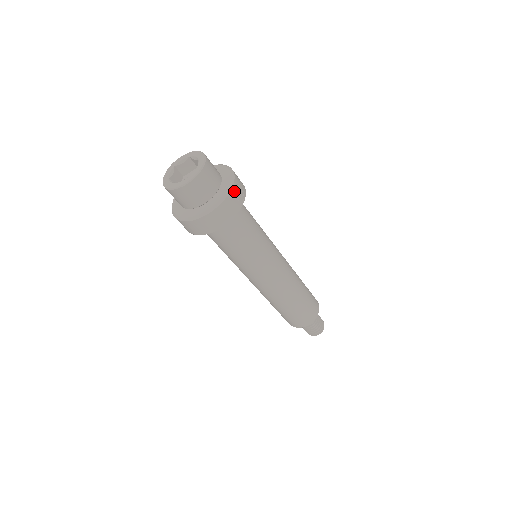
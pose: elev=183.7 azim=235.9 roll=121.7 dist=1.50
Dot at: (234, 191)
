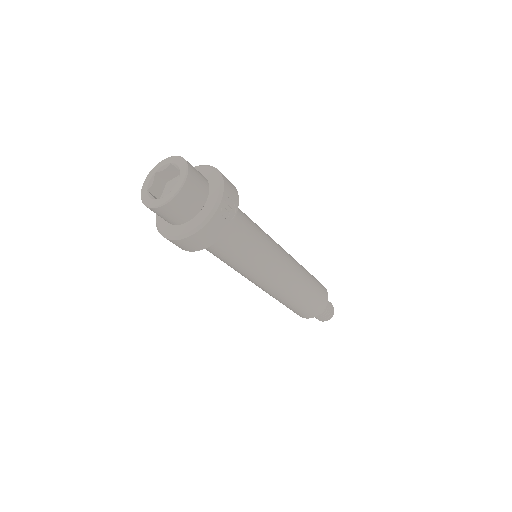
Dot at: (223, 207)
